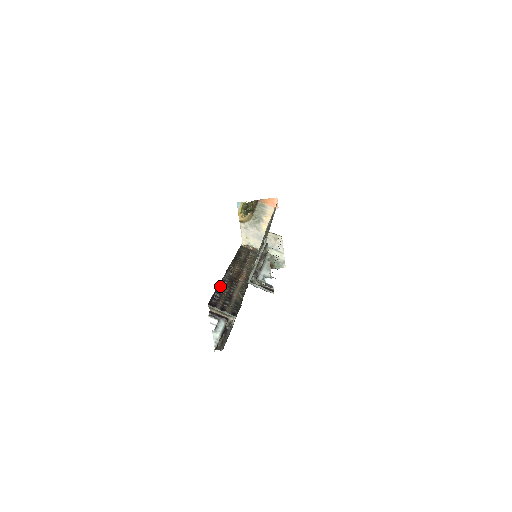
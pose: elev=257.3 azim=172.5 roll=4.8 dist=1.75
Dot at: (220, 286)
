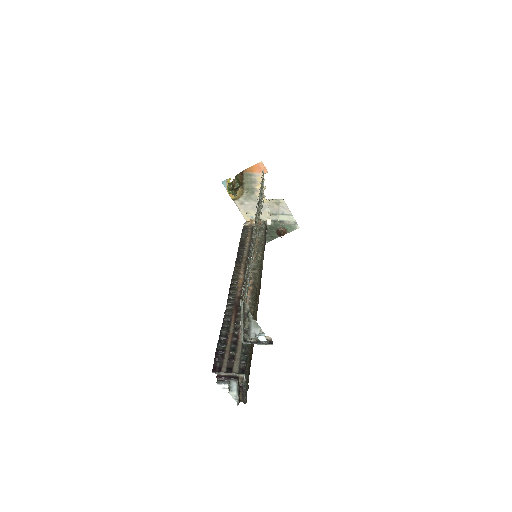
Dot at: (224, 326)
